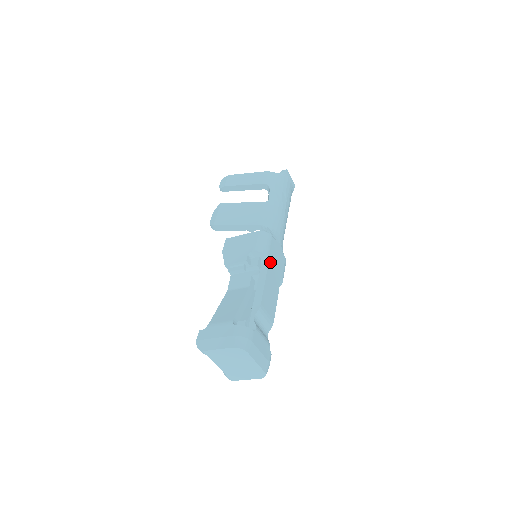
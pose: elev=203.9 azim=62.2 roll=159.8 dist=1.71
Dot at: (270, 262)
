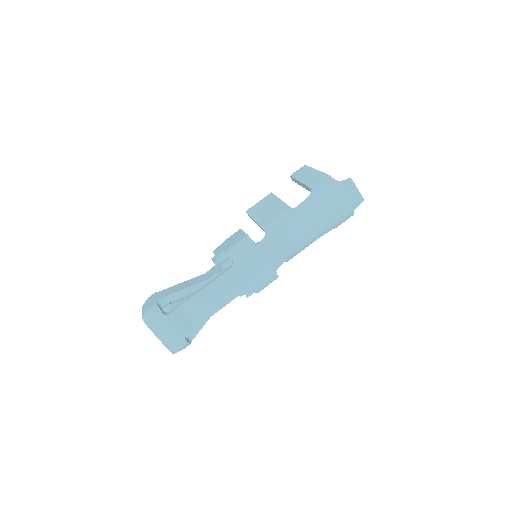
Dot at: (235, 268)
